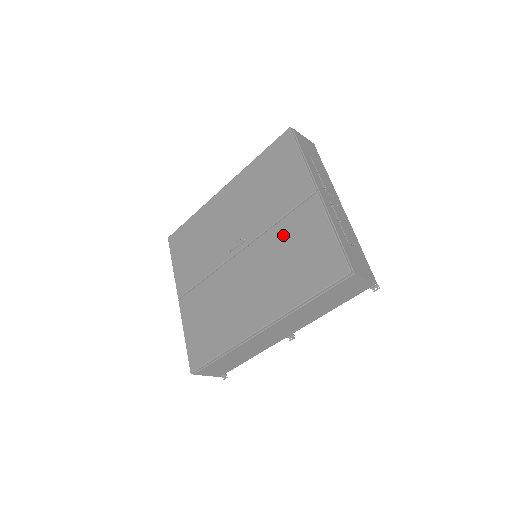
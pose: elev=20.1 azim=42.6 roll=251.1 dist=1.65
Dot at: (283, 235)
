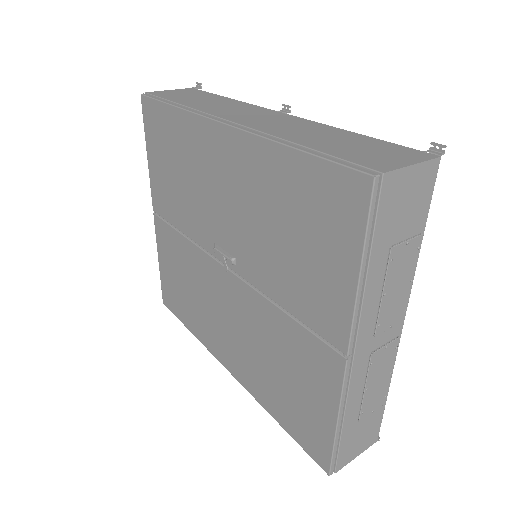
Dot at: (279, 333)
